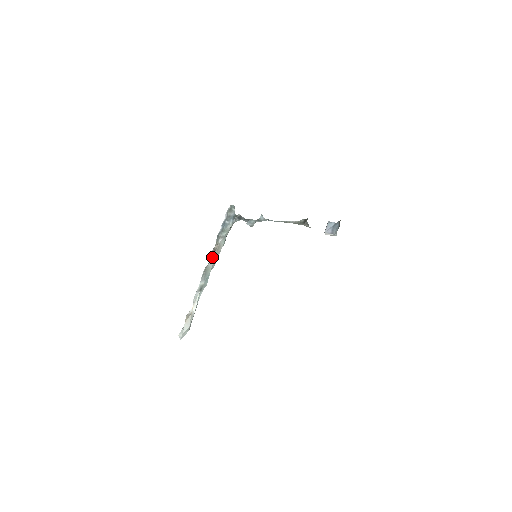
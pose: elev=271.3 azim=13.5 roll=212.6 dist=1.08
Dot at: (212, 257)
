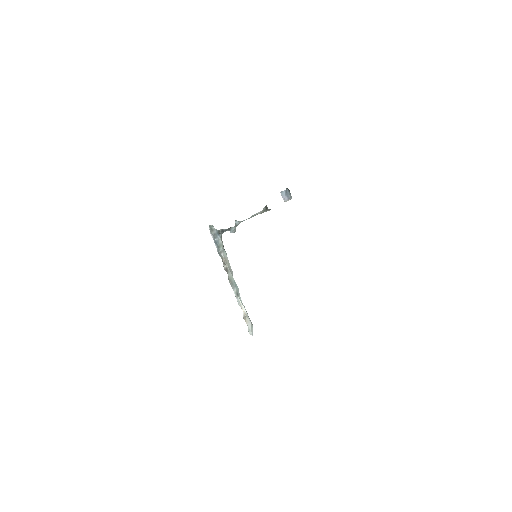
Dot at: (227, 269)
